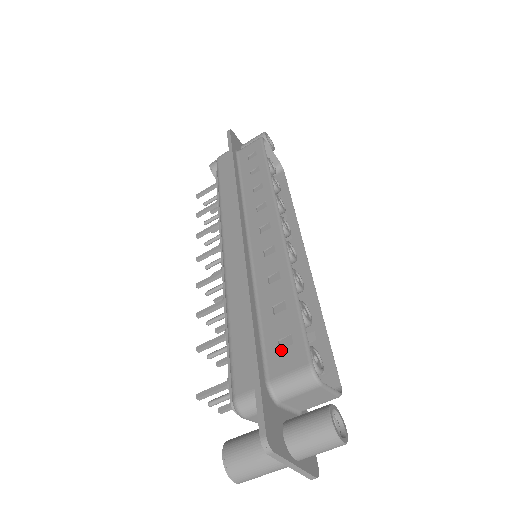
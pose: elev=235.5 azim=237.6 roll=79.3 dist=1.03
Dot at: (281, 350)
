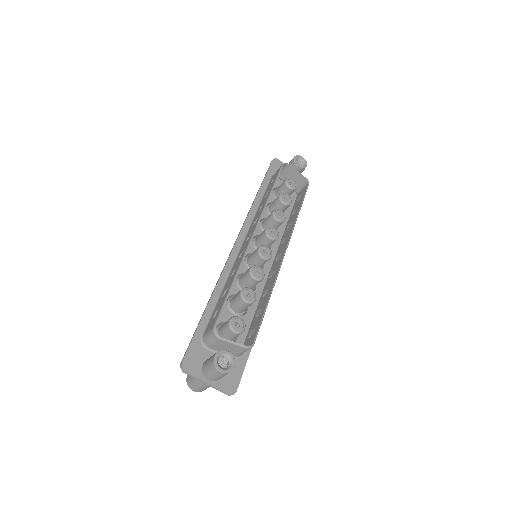
Dot at: (213, 318)
